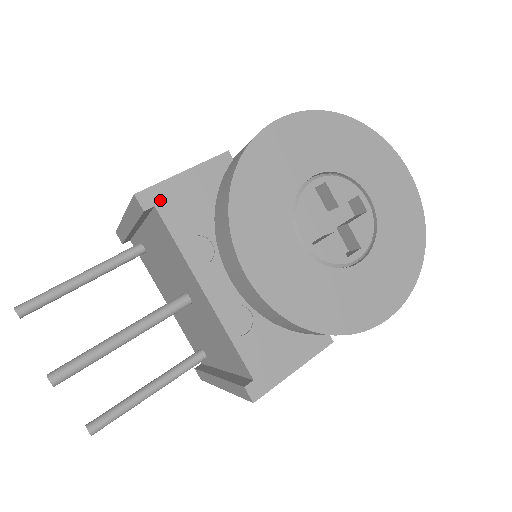
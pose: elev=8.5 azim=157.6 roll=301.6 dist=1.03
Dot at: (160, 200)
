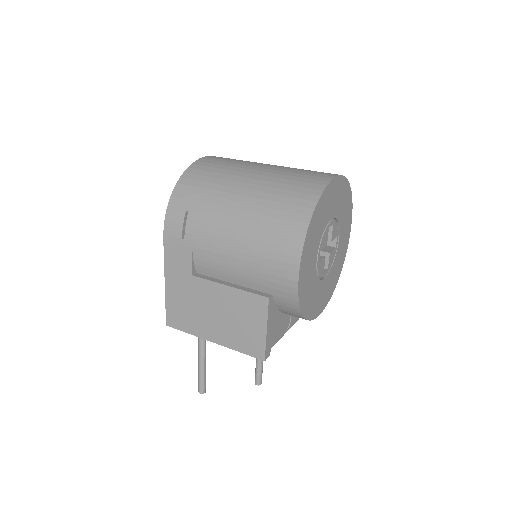
Dot at: (270, 346)
